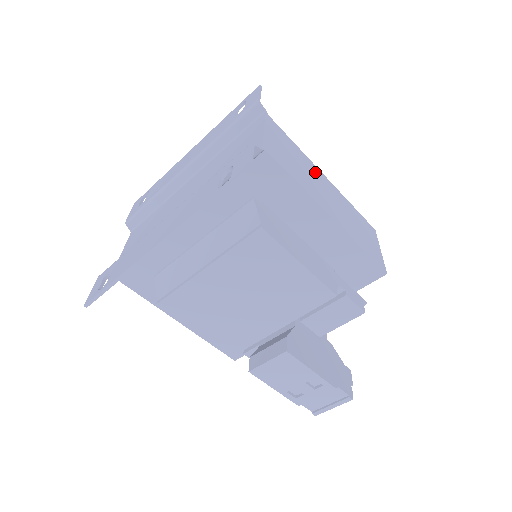
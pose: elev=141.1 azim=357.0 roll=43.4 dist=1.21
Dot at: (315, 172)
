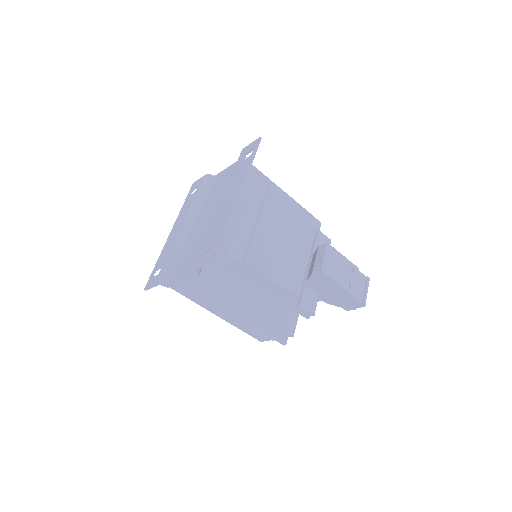
Dot at: occluded
